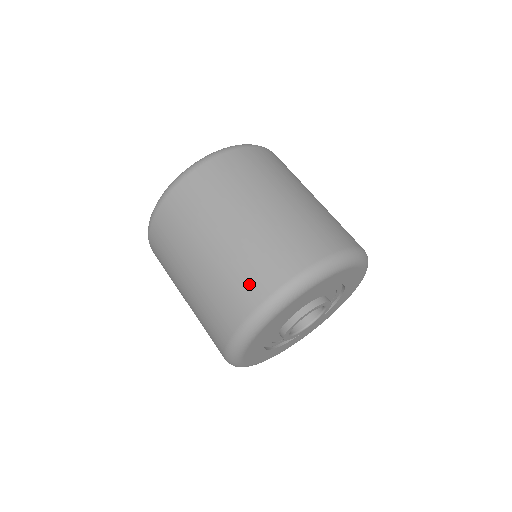
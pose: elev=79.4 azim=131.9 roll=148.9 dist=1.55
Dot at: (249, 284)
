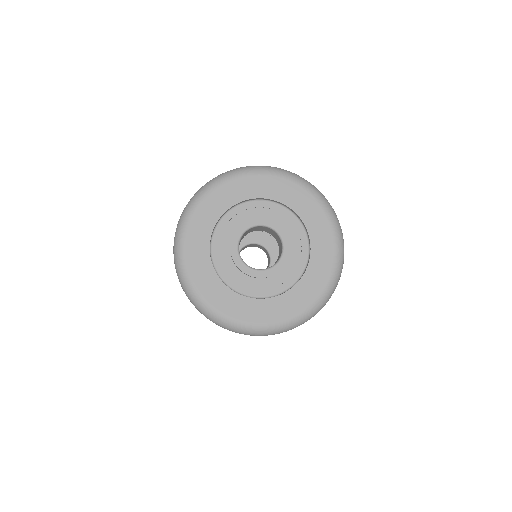
Dot at: occluded
